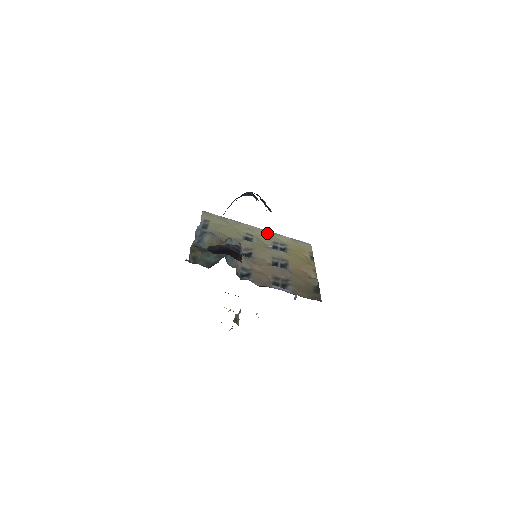
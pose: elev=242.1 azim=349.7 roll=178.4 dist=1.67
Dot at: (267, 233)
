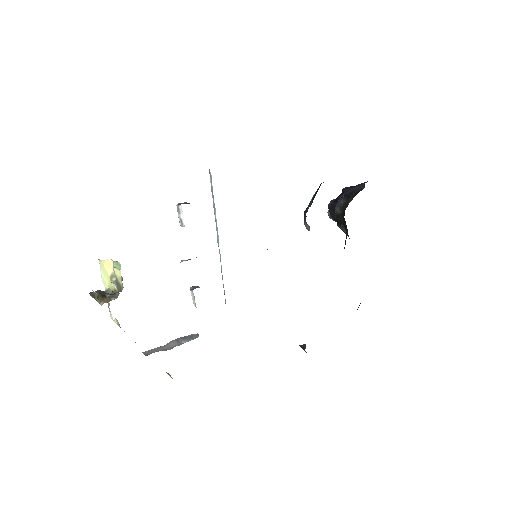
Dot at: occluded
